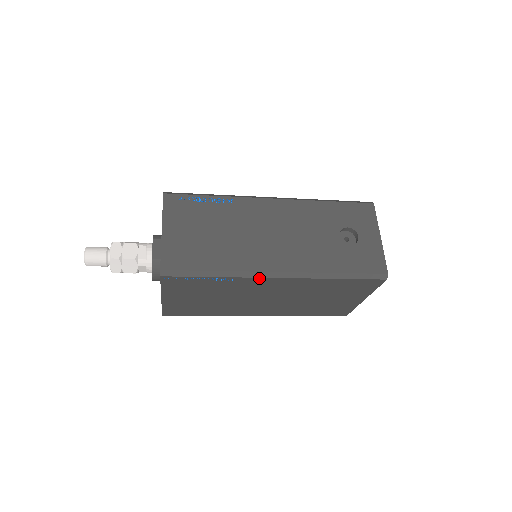
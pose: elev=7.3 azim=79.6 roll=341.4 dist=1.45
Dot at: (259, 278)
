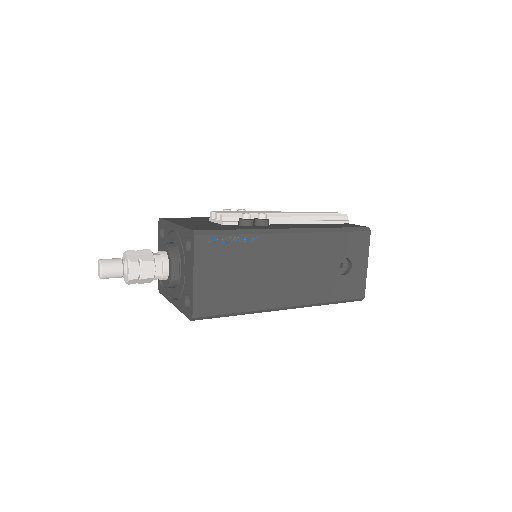
Dot at: (270, 311)
